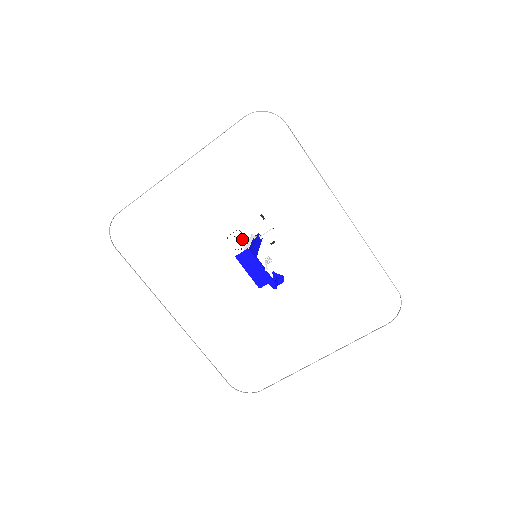
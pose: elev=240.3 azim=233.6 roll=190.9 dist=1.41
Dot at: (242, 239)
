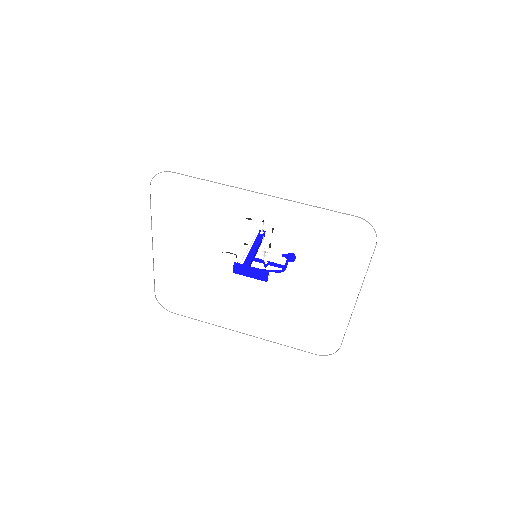
Dot at: (230, 256)
